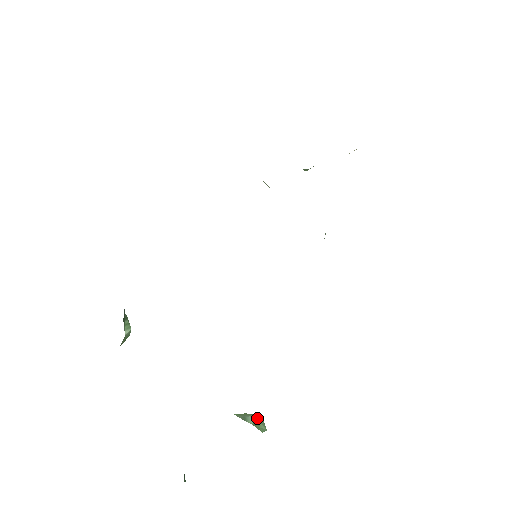
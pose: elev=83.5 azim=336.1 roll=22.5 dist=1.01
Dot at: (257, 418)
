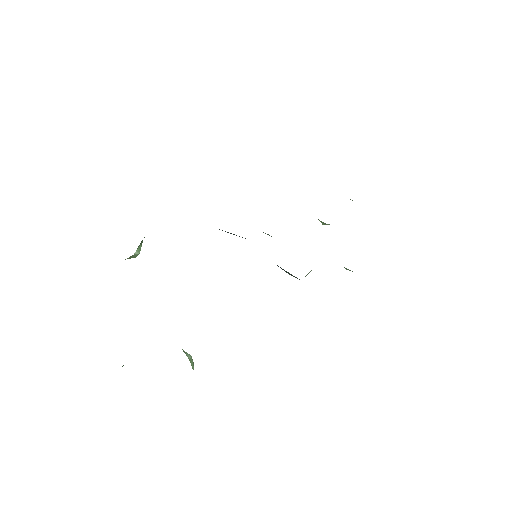
Dot at: occluded
